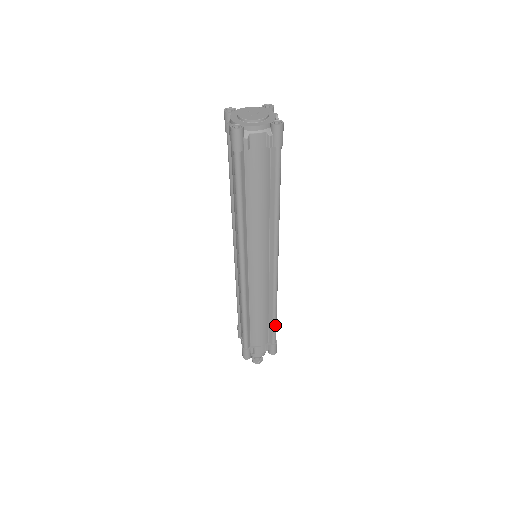
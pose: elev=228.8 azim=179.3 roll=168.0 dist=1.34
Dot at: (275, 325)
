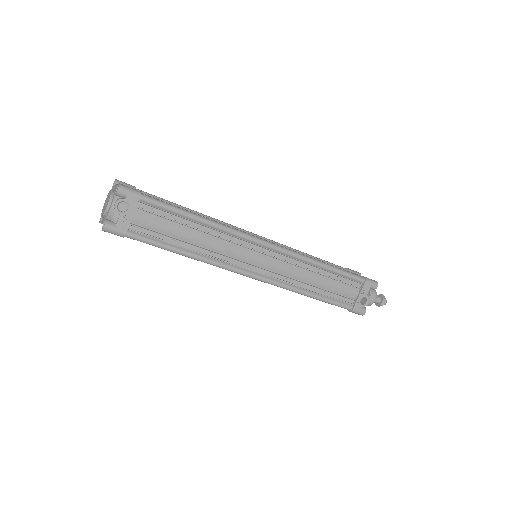
Dot at: (326, 302)
